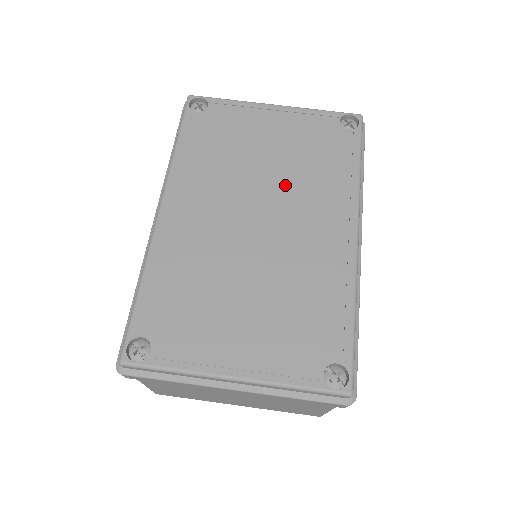
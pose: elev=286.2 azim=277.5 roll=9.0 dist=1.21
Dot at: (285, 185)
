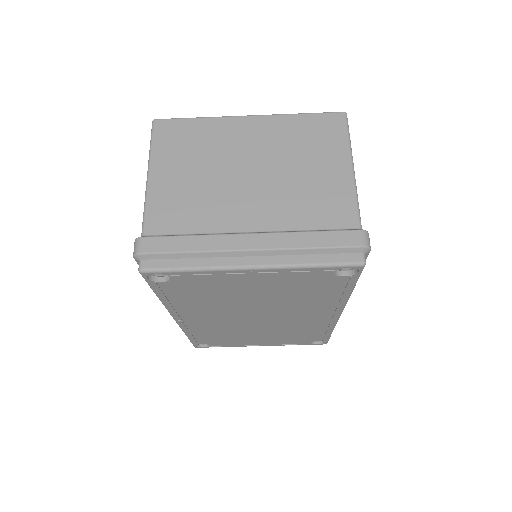
Dot at: (276, 306)
